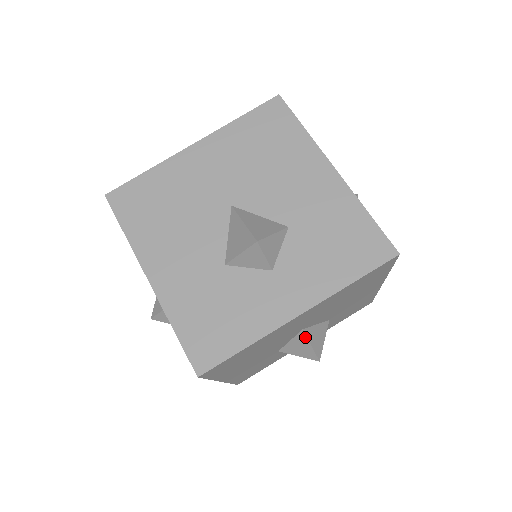
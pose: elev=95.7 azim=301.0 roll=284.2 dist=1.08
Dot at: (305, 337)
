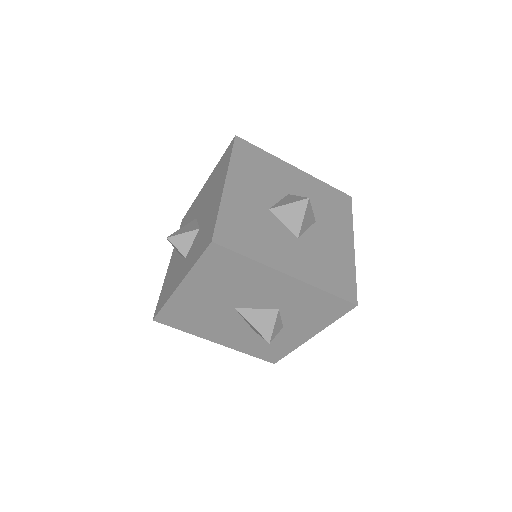
Dot at: occluded
